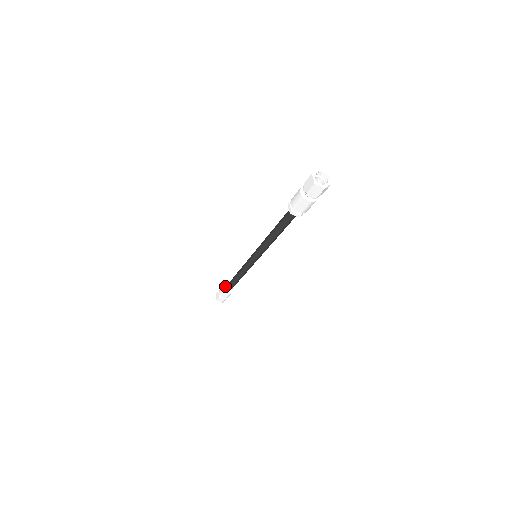
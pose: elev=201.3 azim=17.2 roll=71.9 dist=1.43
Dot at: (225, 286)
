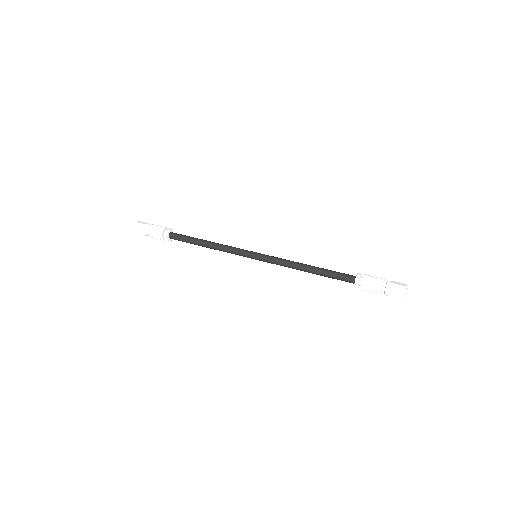
Dot at: (169, 232)
